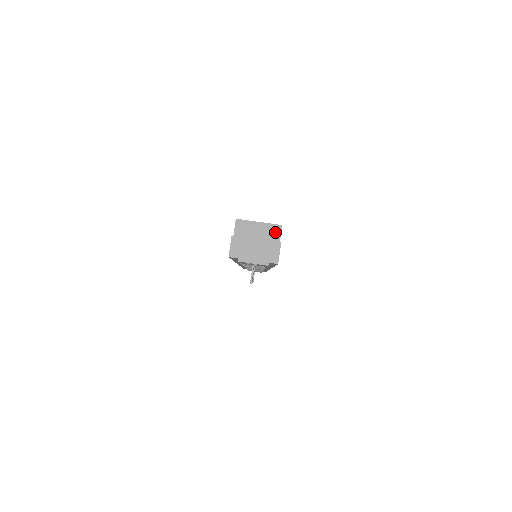
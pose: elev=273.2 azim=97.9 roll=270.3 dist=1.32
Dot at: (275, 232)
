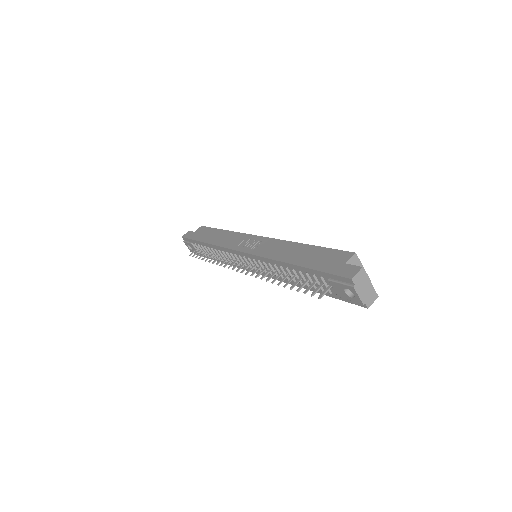
Dot at: occluded
